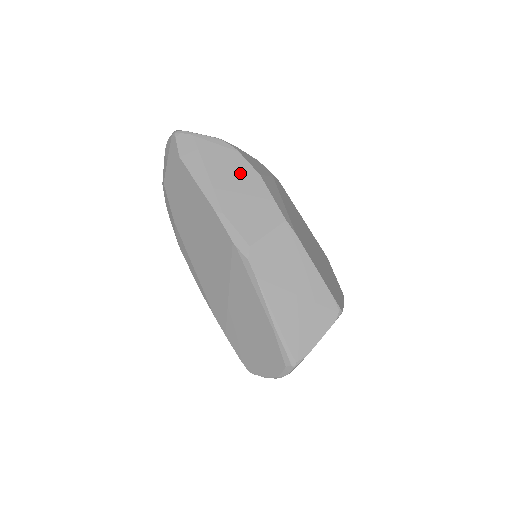
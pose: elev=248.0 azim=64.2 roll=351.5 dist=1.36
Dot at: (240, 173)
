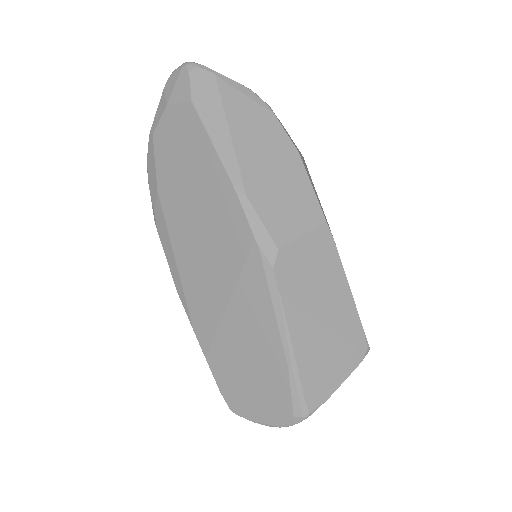
Dot at: (274, 144)
